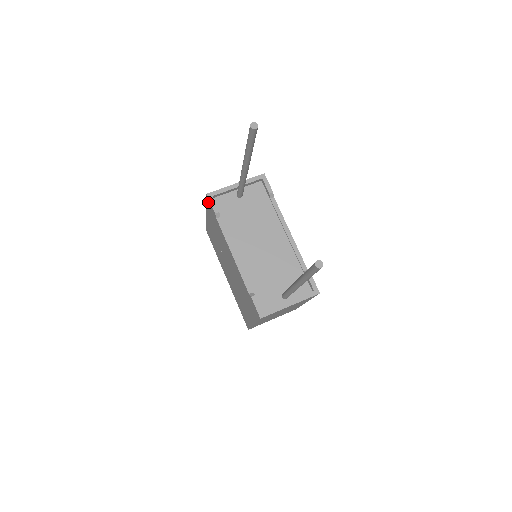
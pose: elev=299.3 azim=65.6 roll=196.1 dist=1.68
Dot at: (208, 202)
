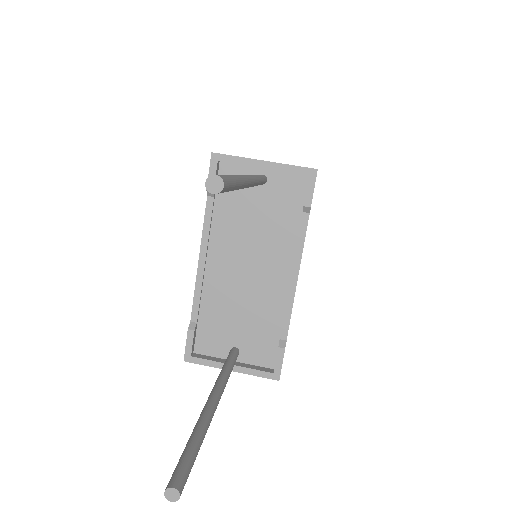
Dot at: occluded
